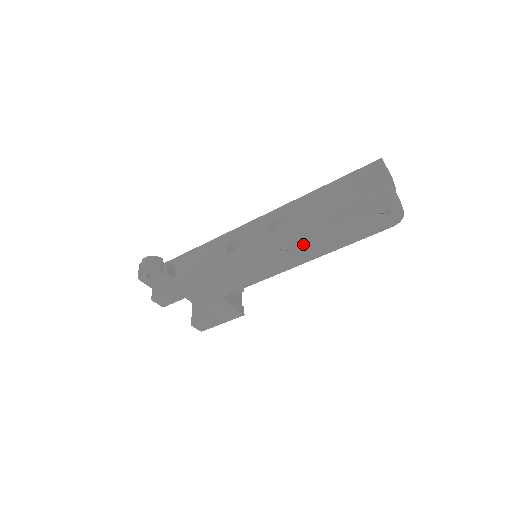
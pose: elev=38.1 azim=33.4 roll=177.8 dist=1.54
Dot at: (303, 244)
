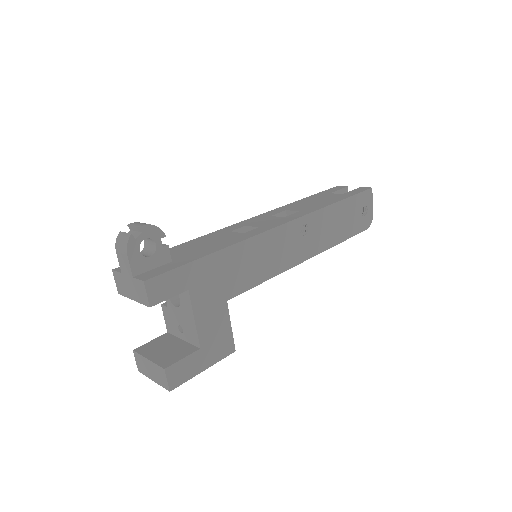
Dot at: (317, 227)
